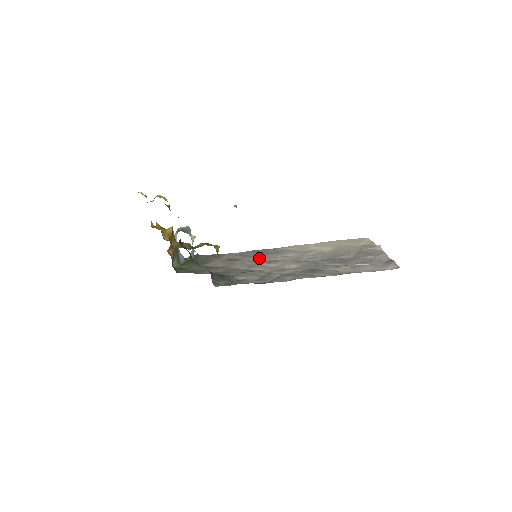
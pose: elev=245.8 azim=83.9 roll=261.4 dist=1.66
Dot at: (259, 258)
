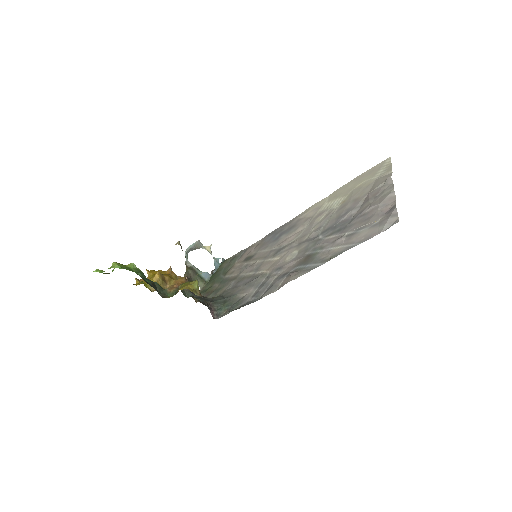
Dot at: (270, 247)
